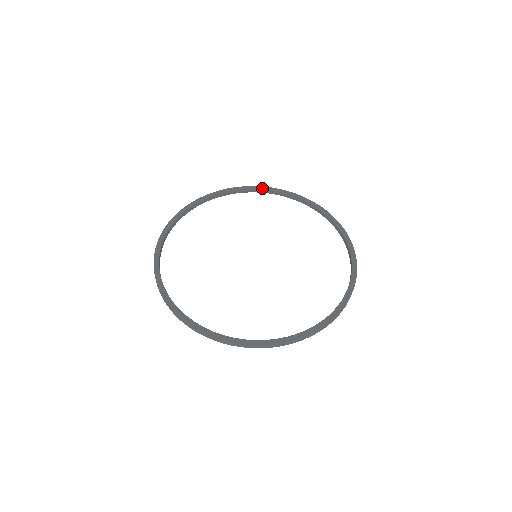
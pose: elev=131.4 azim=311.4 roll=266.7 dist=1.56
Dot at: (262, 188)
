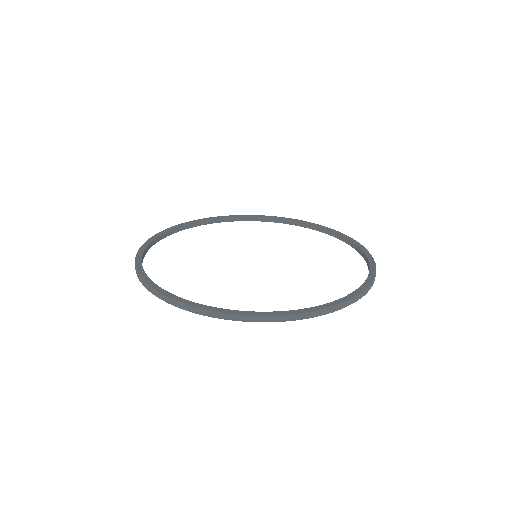
Dot at: (230, 216)
